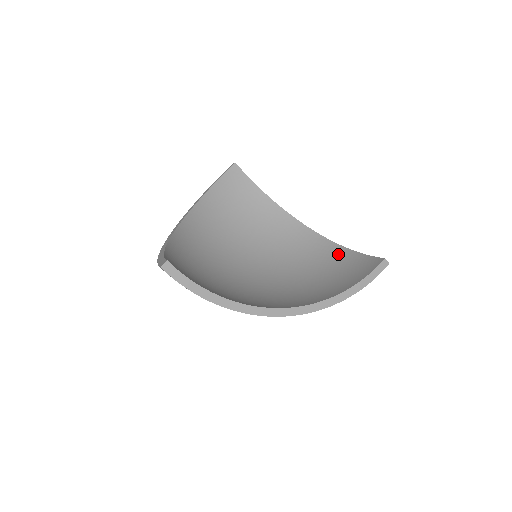
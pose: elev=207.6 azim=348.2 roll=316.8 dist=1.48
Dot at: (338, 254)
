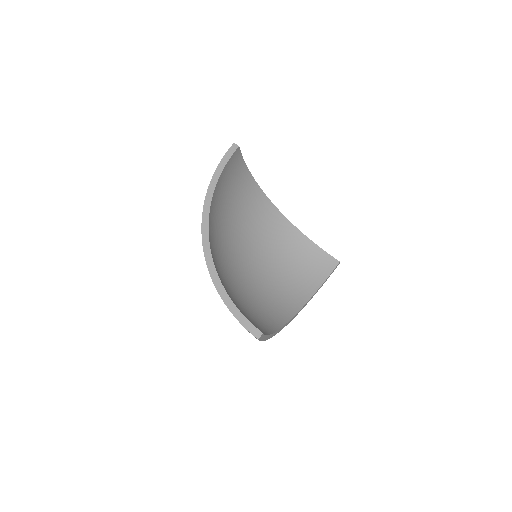
Dot at: (300, 241)
